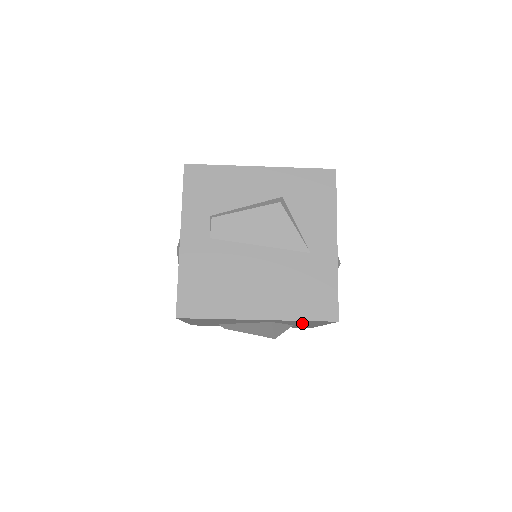
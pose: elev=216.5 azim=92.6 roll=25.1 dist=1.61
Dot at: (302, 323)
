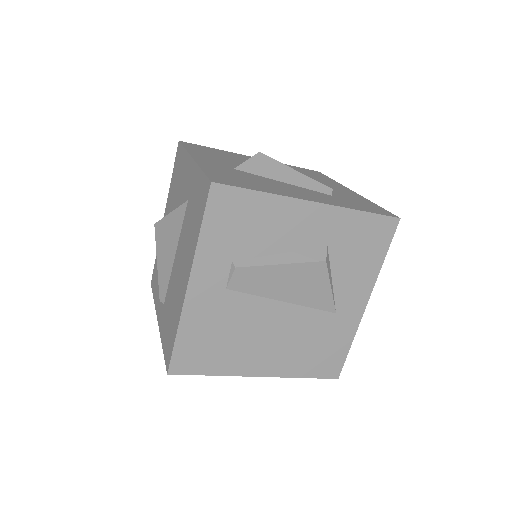
Dot at: occluded
